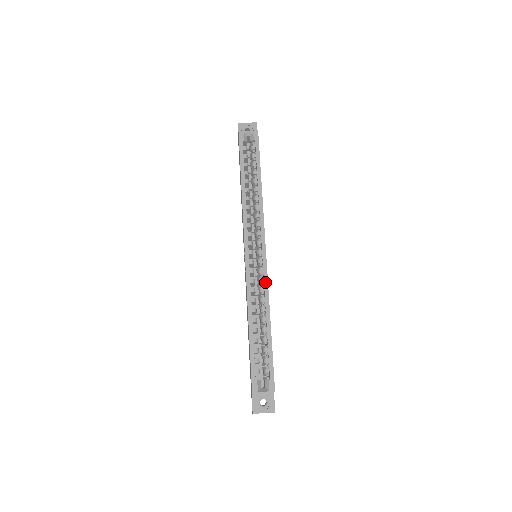
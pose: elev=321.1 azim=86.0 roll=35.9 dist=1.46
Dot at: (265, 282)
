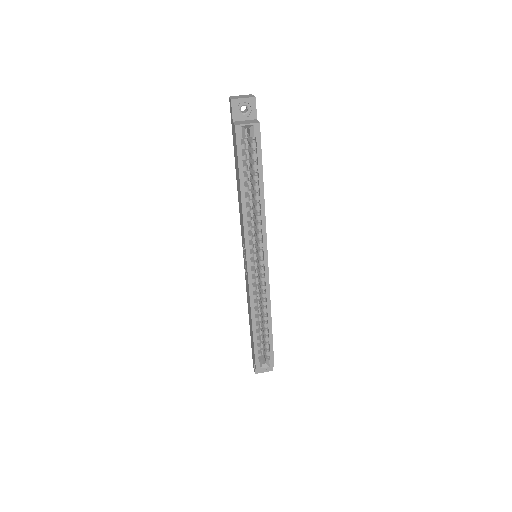
Dot at: (267, 290)
